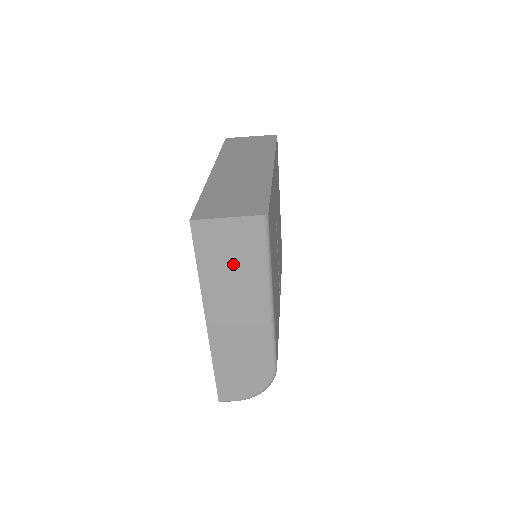
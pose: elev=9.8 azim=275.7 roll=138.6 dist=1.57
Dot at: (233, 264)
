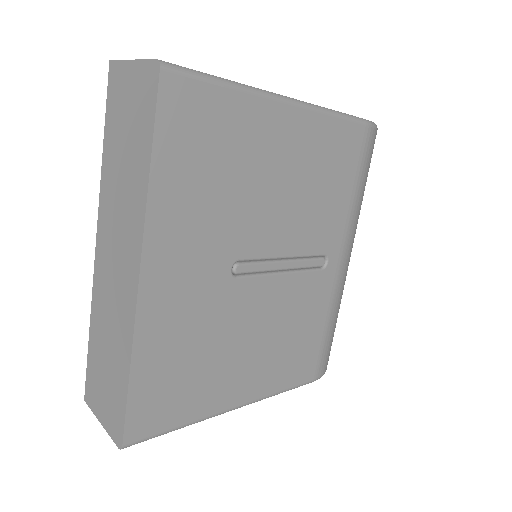
Dot at: occluded
